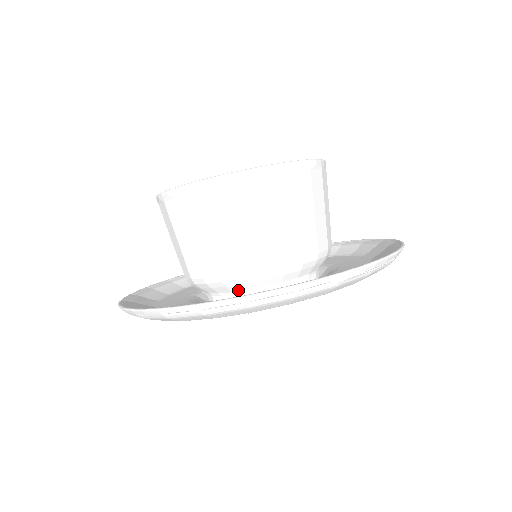
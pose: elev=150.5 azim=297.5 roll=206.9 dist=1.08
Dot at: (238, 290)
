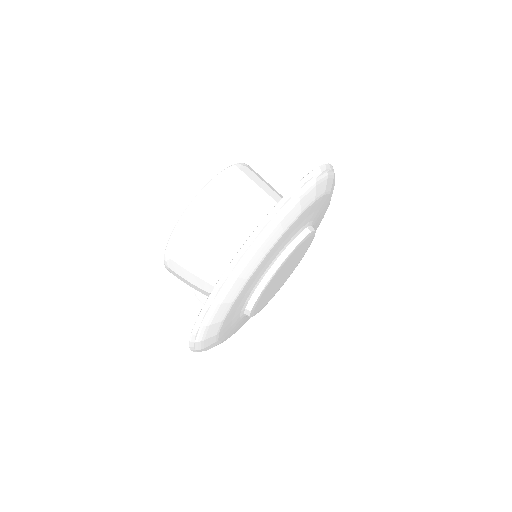
Dot at: occluded
